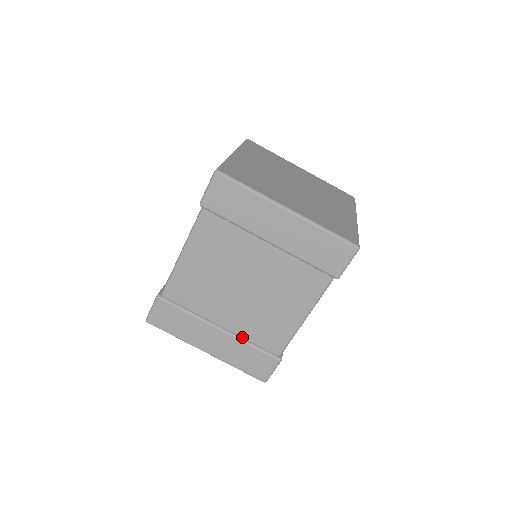
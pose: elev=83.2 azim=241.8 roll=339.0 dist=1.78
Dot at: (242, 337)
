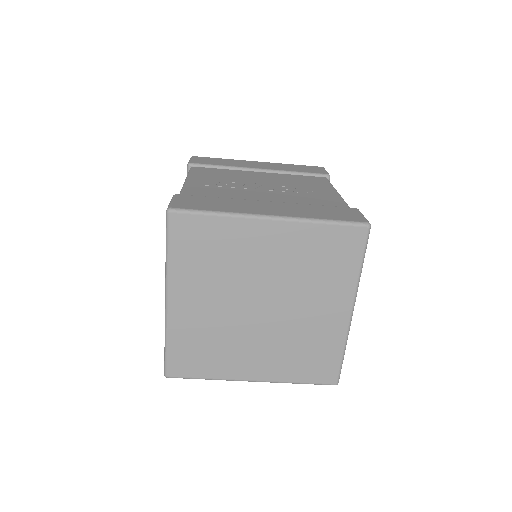
Dot at: occluded
